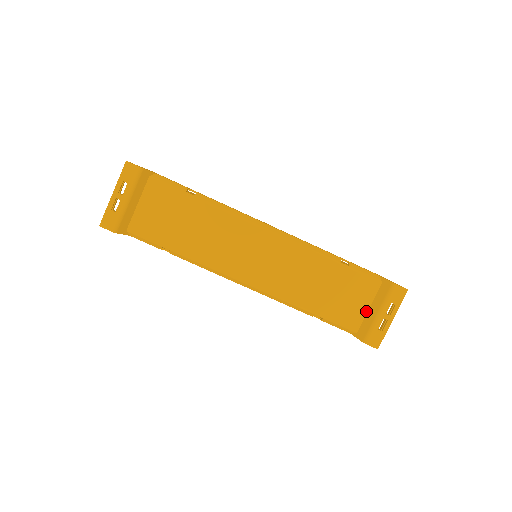
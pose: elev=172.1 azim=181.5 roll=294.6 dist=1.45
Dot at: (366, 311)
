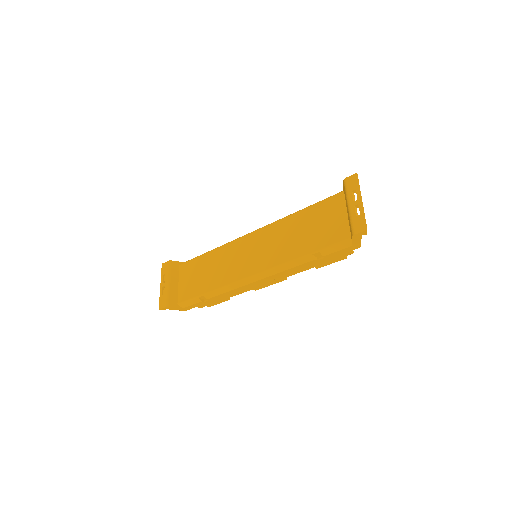
Dot at: (347, 218)
